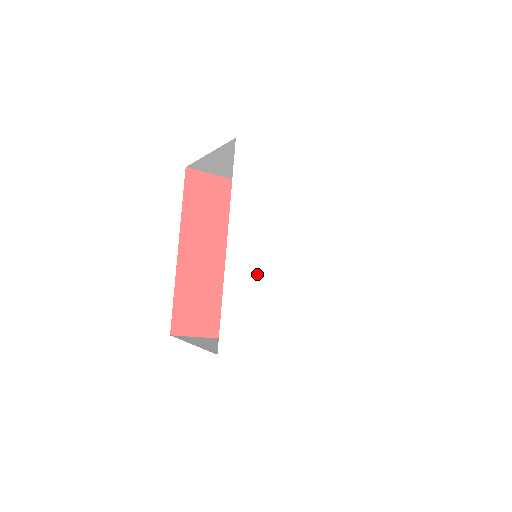
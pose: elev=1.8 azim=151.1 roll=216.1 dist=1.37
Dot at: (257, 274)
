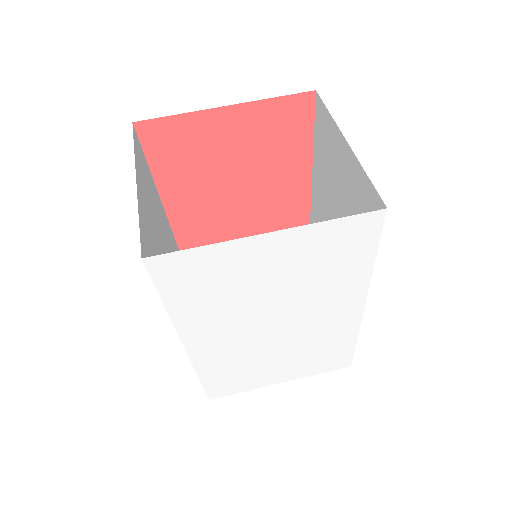
Dot at: (234, 351)
